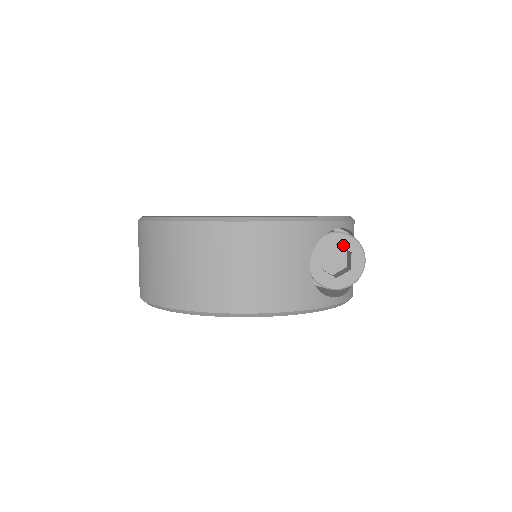
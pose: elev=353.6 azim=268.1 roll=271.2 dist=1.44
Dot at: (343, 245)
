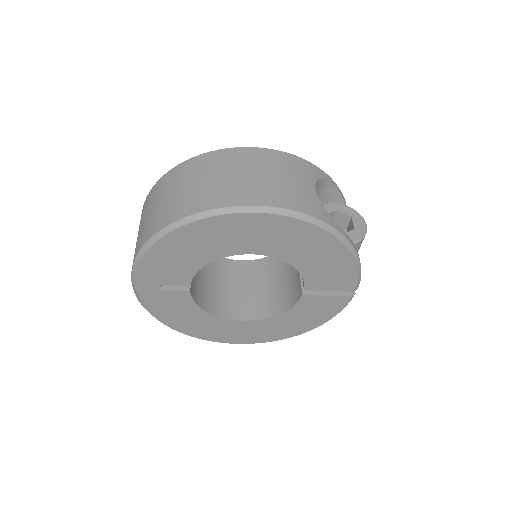
Dot at: (342, 211)
